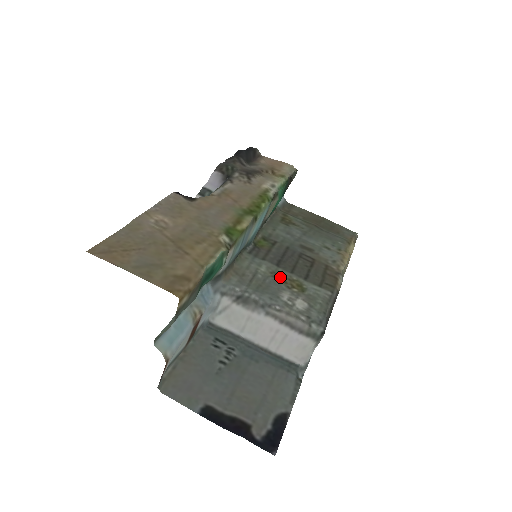
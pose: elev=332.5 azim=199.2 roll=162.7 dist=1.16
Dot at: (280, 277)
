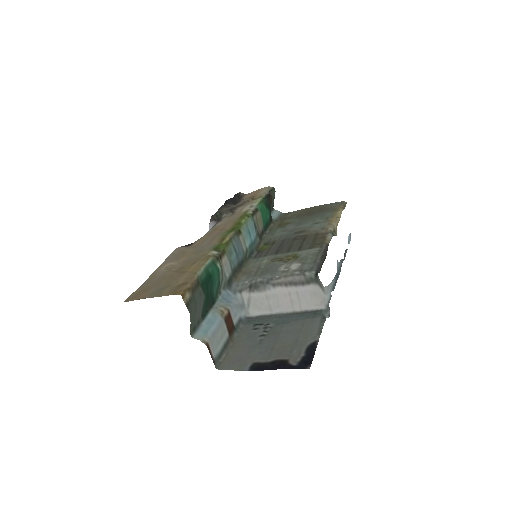
Dot at: (278, 259)
